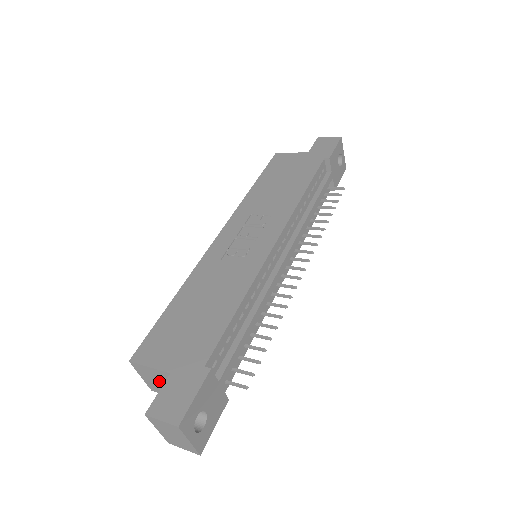
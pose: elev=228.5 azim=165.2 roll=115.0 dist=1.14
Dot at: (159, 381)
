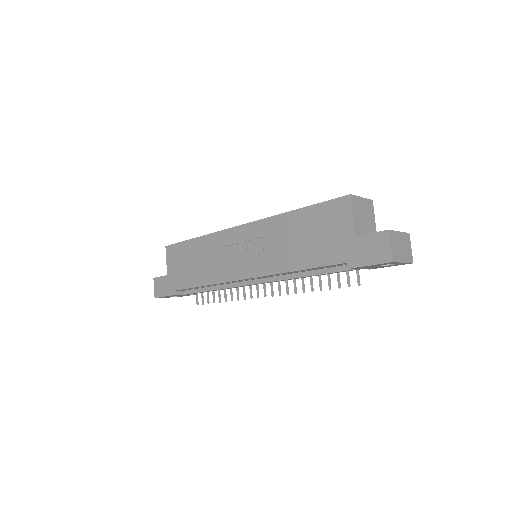
Dot at: occluded
